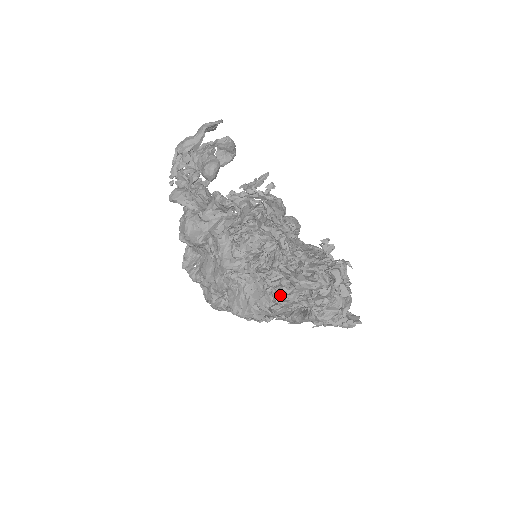
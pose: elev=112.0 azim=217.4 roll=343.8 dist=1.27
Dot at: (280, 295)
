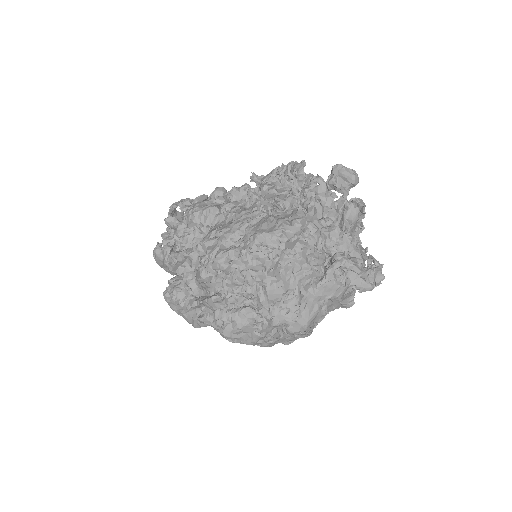
Dot at: (310, 219)
